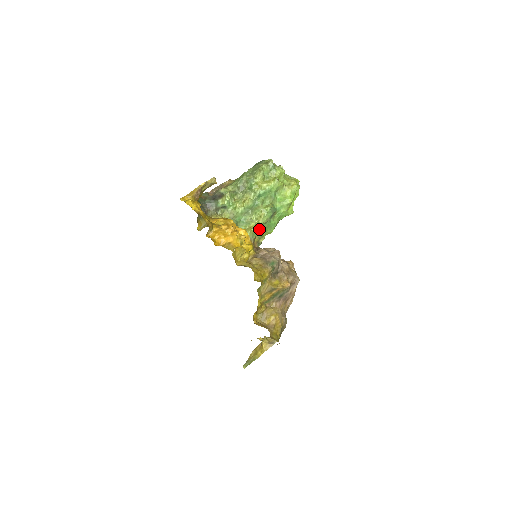
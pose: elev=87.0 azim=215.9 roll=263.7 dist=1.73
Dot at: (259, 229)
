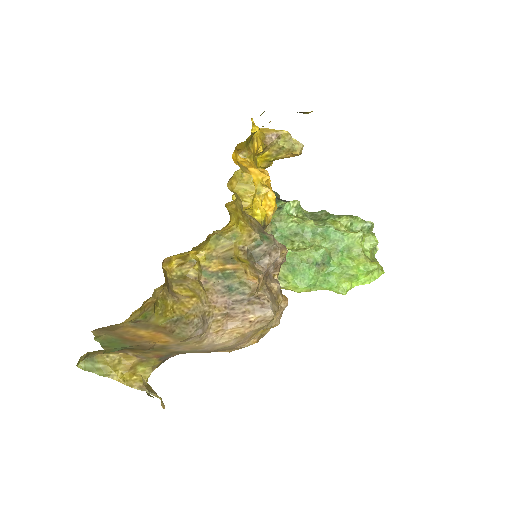
Dot at: (290, 258)
